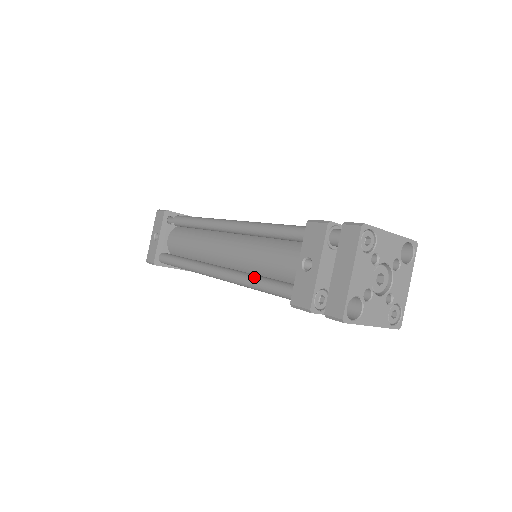
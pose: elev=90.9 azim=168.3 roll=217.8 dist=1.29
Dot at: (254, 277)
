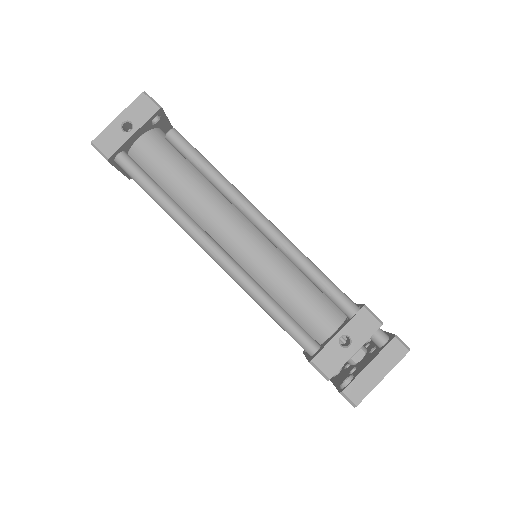
Dot at: (273, 302)
